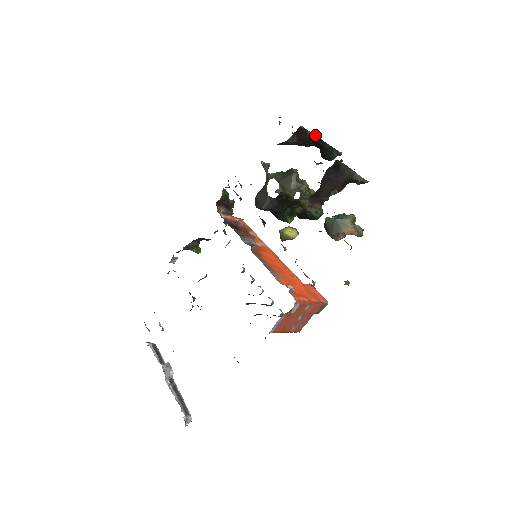
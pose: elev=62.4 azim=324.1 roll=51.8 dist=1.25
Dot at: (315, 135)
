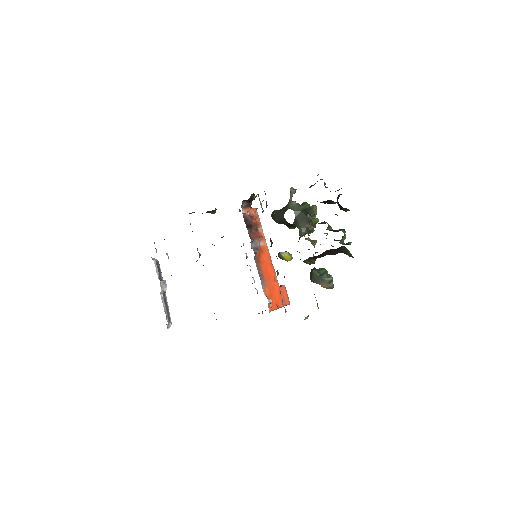
Dot at: (338, 203)
